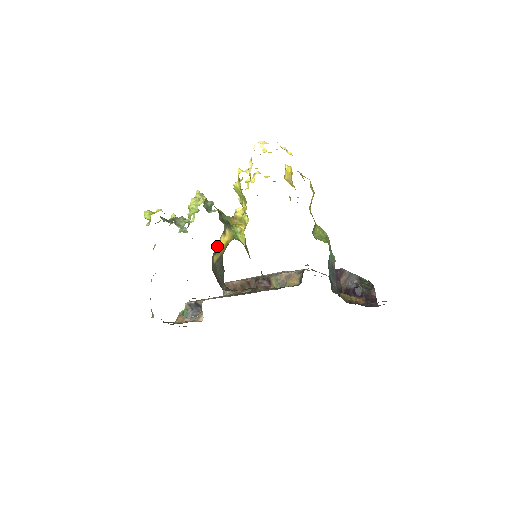
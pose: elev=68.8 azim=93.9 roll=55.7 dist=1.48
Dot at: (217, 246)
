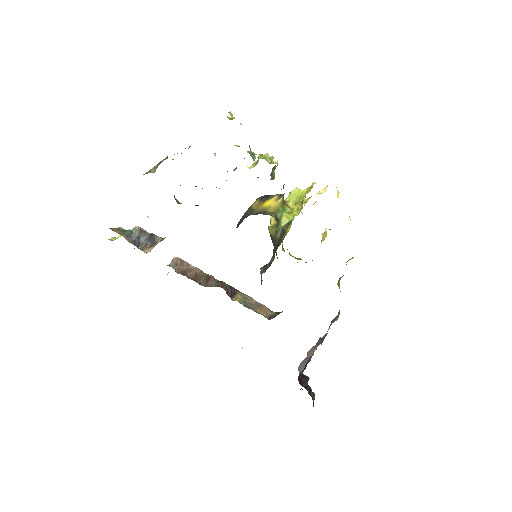
Dot at: (268, 196)
